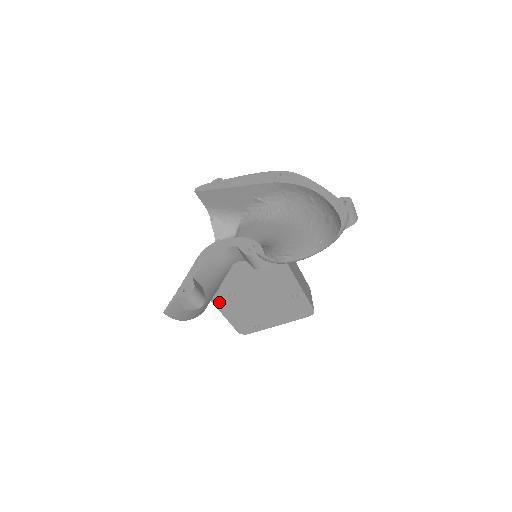
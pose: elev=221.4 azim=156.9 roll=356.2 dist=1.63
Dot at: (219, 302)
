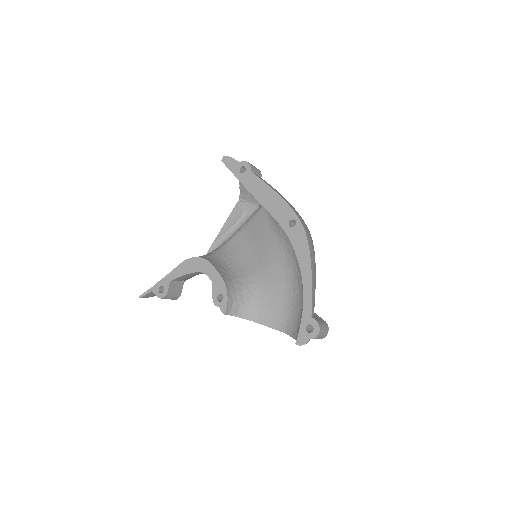
Dot at: occluded
